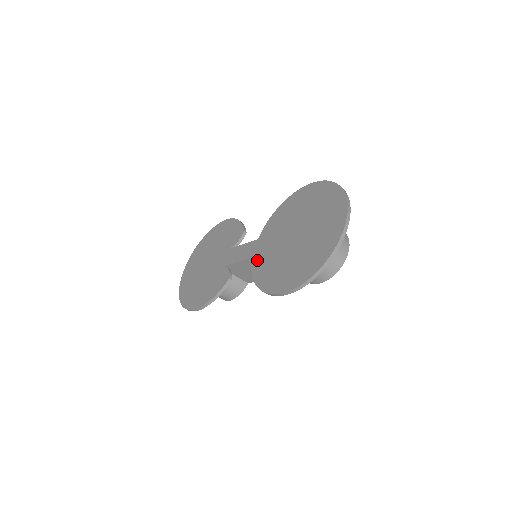
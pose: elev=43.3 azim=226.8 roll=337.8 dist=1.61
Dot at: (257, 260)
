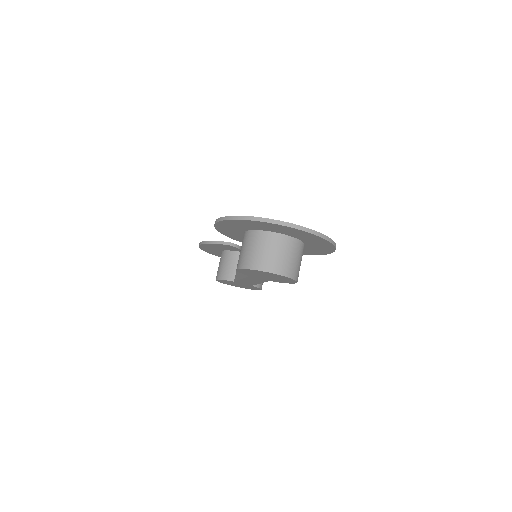
Dot at: occluded
